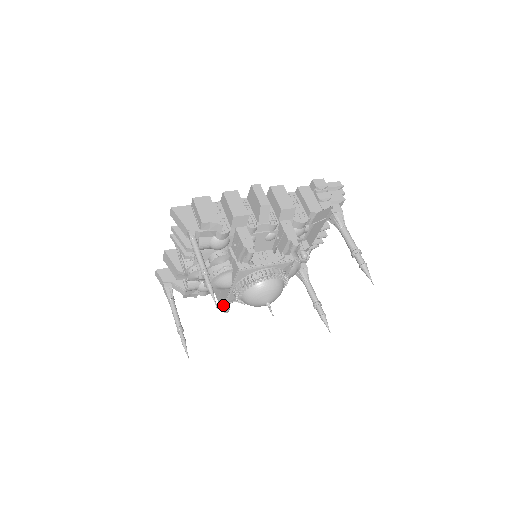
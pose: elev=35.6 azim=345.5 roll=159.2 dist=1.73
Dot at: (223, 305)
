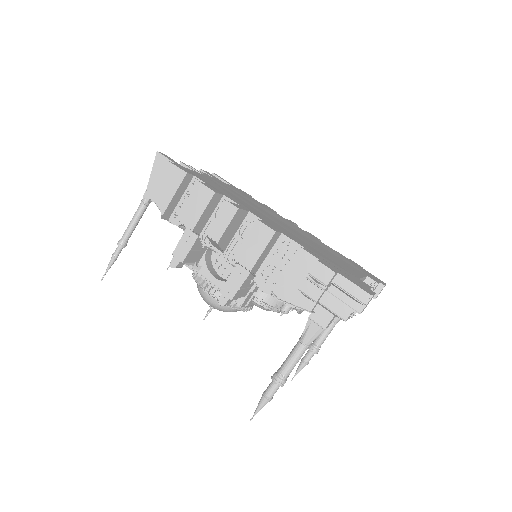
Dot at: occluded
